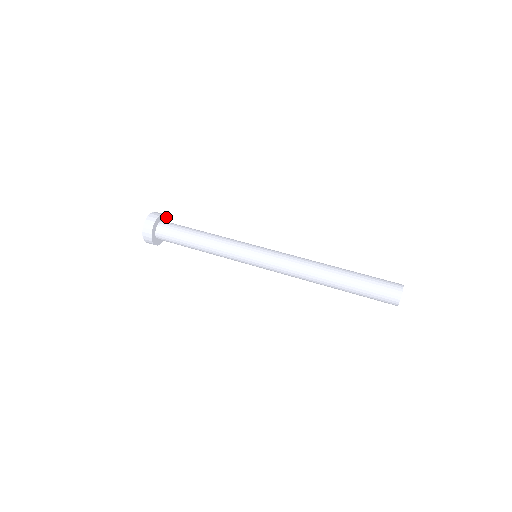
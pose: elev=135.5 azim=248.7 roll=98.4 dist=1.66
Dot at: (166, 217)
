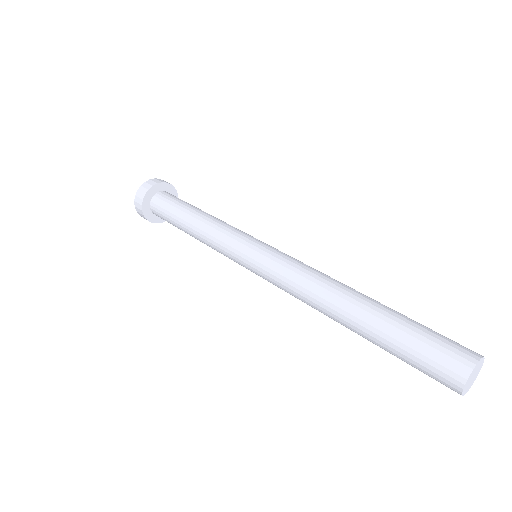
Dot at: (177, 196)
